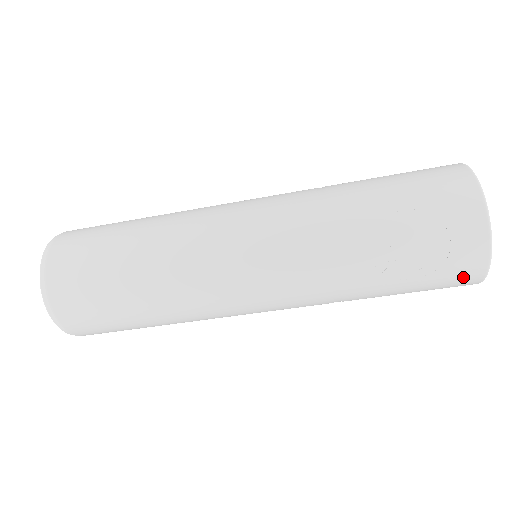
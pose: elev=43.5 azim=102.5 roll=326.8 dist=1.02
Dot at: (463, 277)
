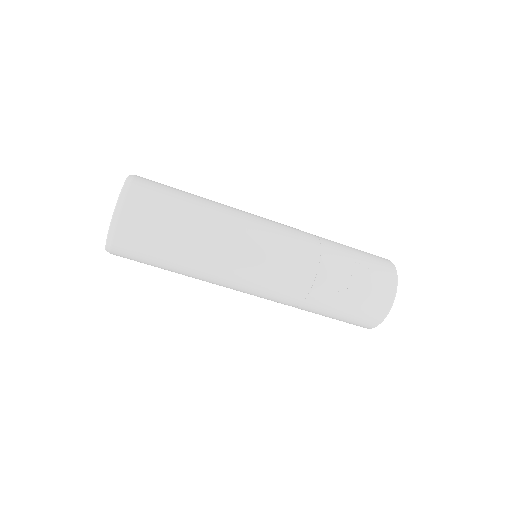
Dot at: (372, 316)
